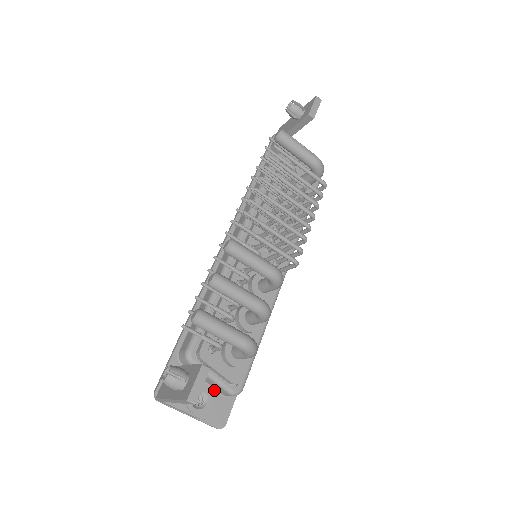
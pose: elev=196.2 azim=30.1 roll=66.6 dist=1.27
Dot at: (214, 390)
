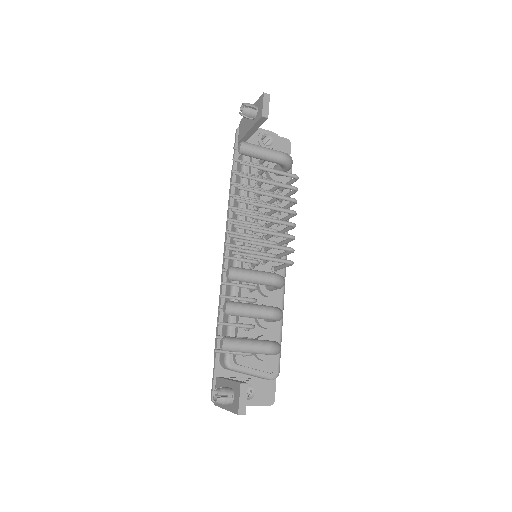
Dot at: (257, 380)
